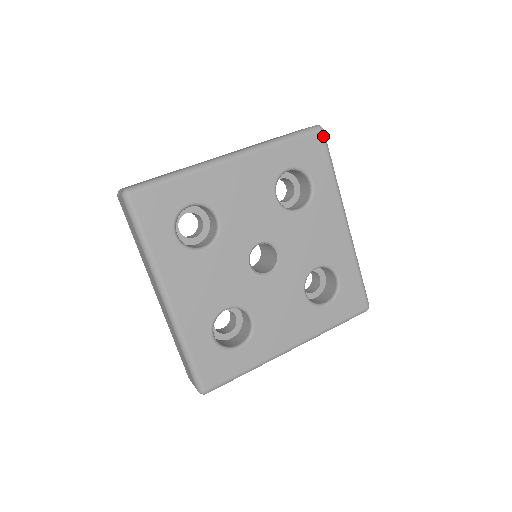
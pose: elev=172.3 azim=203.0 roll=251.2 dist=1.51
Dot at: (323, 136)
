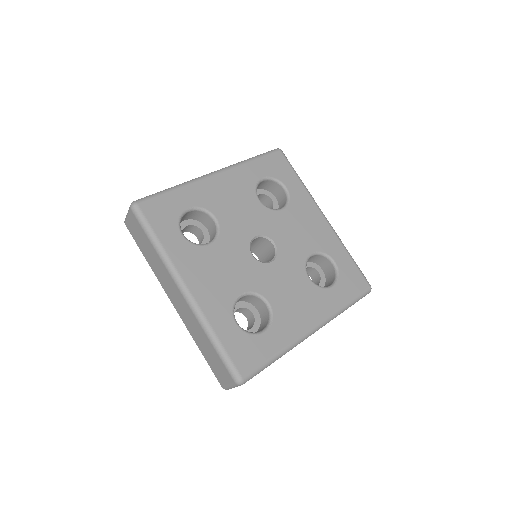
Dot at: (283, 154)
